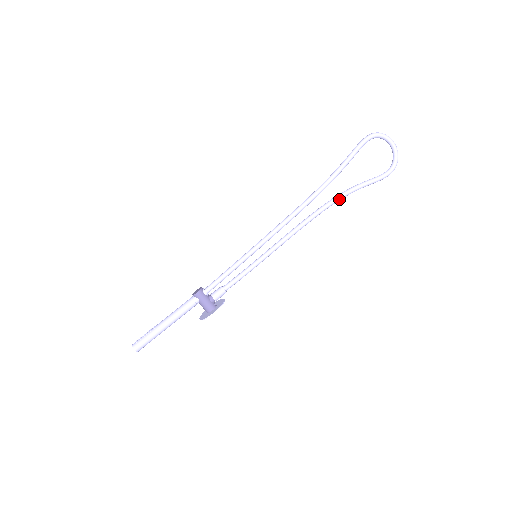
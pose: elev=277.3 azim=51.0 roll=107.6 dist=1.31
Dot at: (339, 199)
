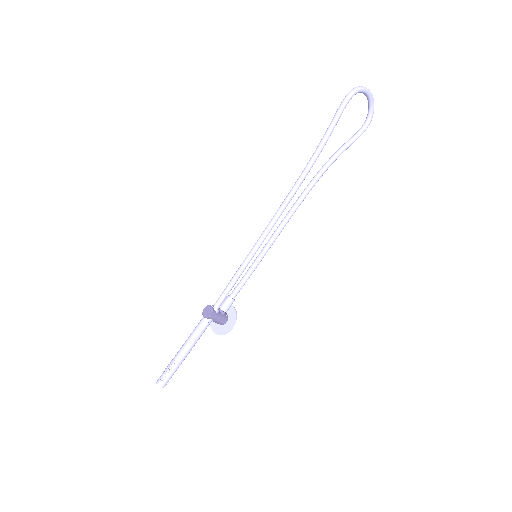
Dot at: (325, 171)
